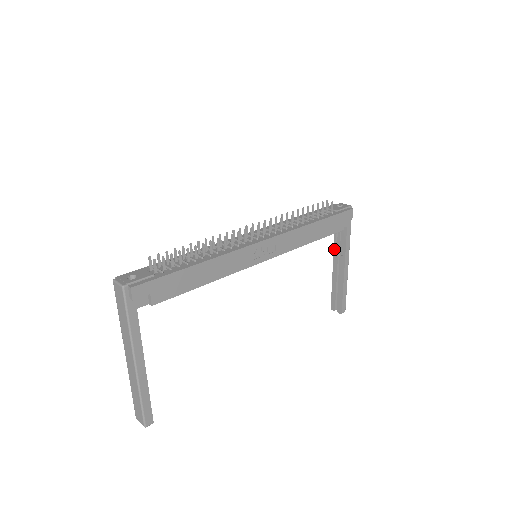
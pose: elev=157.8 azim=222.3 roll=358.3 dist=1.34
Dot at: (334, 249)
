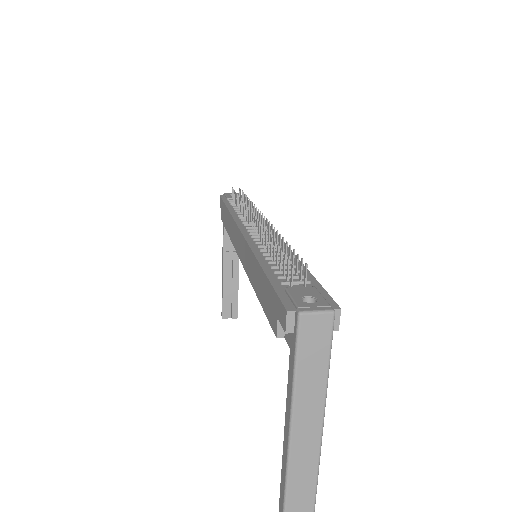
Dot at: (224, 247)
